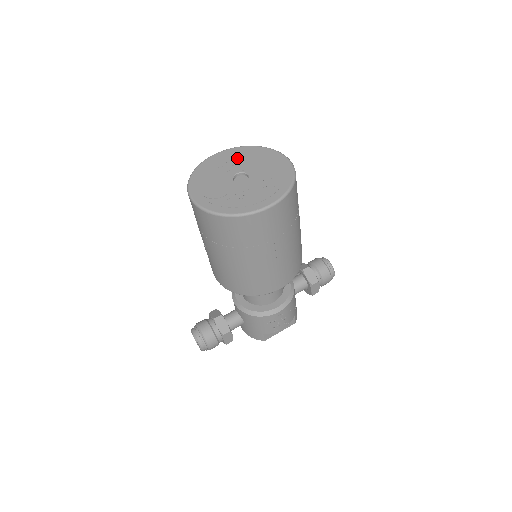
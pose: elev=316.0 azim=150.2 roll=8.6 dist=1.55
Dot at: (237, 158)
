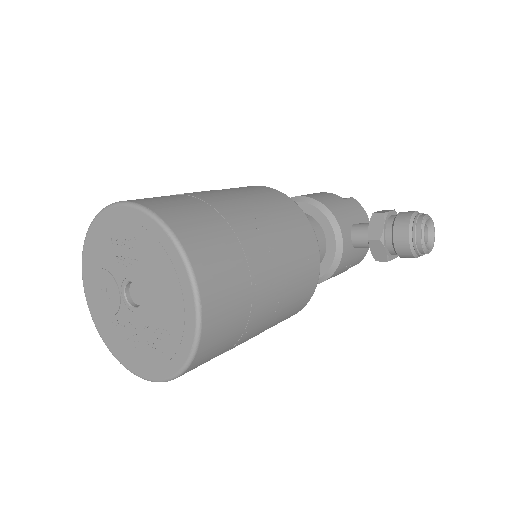
Dot at: (136, 245)
